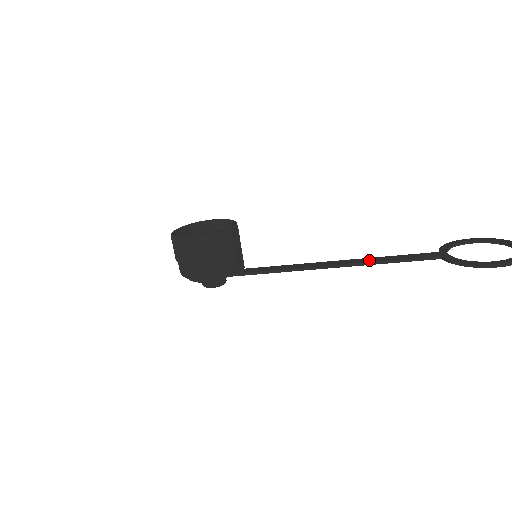
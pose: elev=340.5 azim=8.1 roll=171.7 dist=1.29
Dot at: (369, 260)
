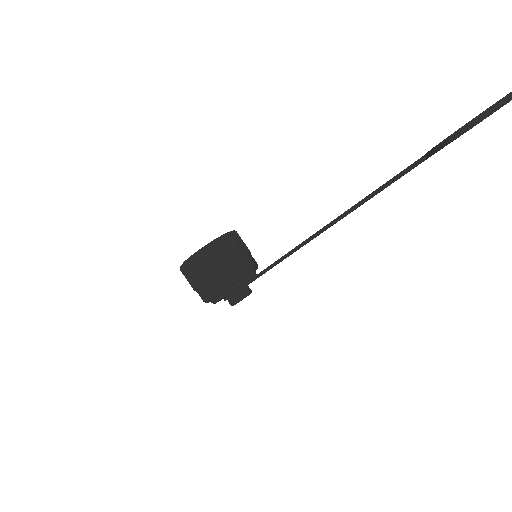
Dot at: (352, 206)
